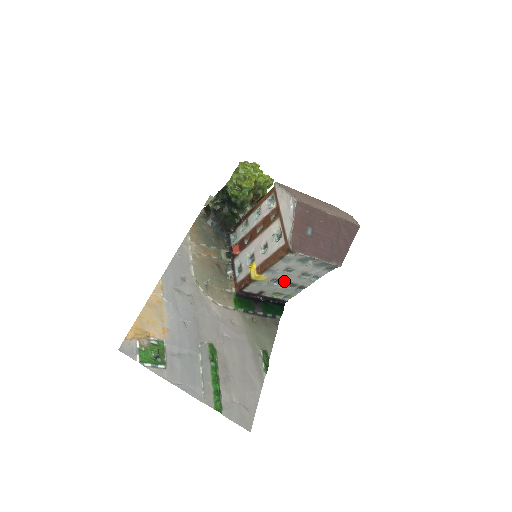
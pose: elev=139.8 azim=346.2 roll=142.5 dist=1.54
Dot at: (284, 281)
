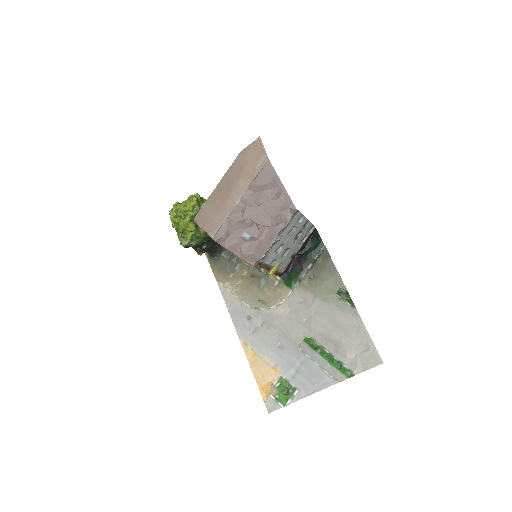
Dot at: (289, 245)
